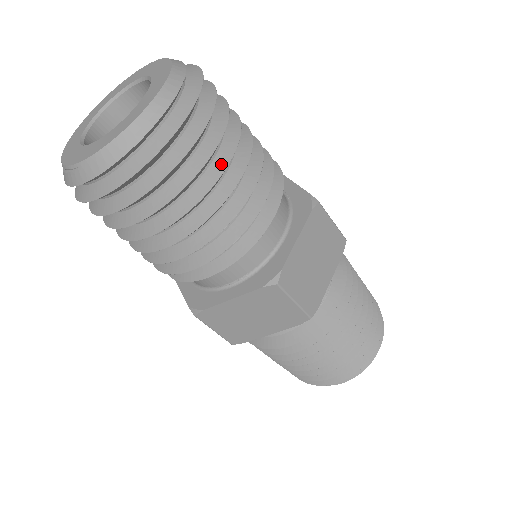
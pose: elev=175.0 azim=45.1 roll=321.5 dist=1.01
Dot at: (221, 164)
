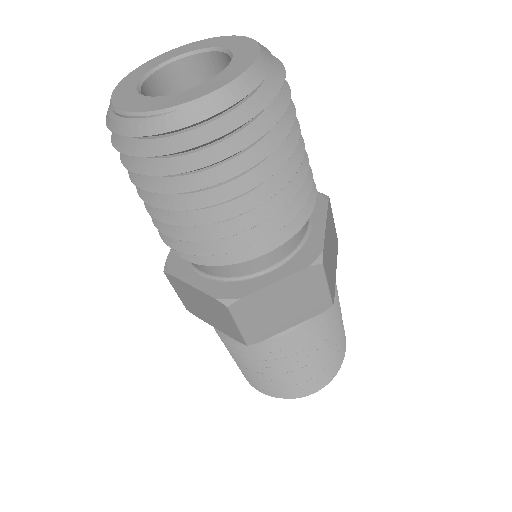
Dot at: (293, 136)
